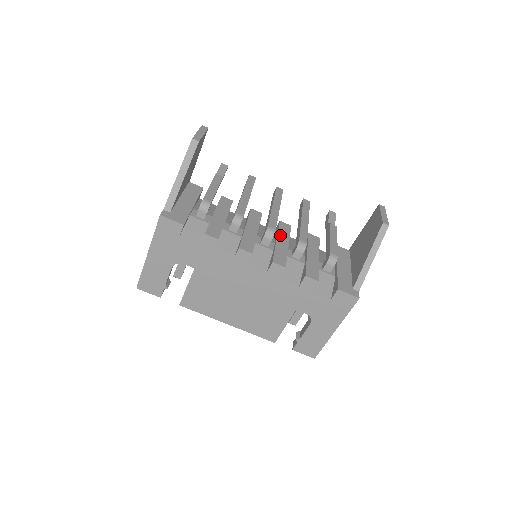
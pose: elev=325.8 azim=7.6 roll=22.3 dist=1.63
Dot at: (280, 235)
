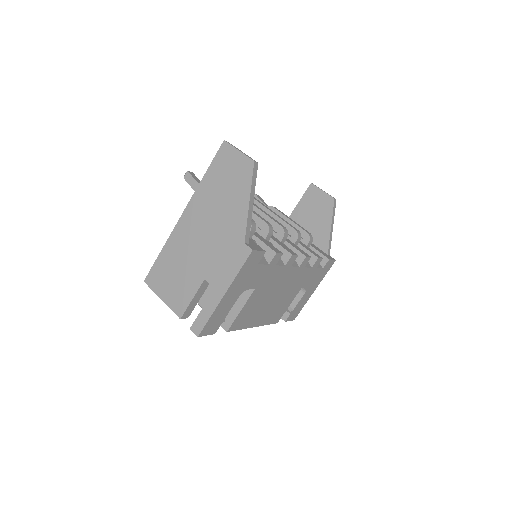
Dot at: occluded
